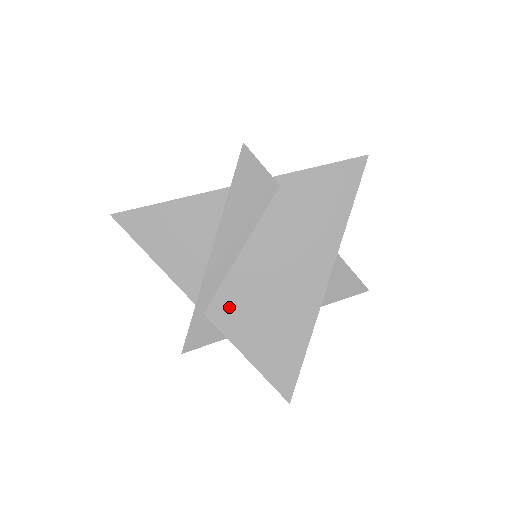
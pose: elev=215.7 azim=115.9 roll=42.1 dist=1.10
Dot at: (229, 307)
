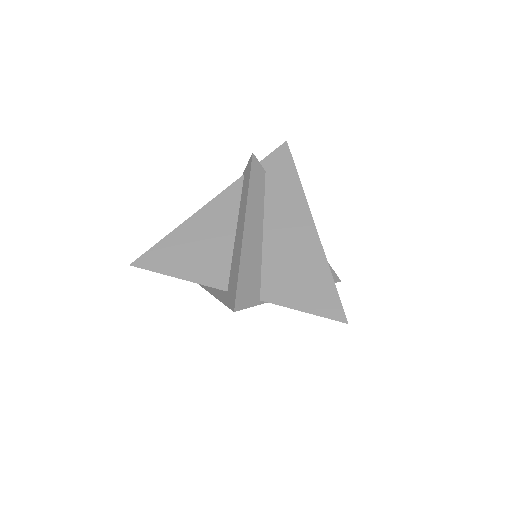
Dot at: occluded
